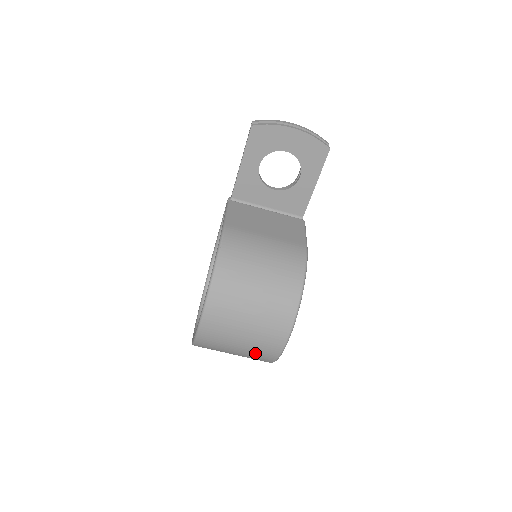
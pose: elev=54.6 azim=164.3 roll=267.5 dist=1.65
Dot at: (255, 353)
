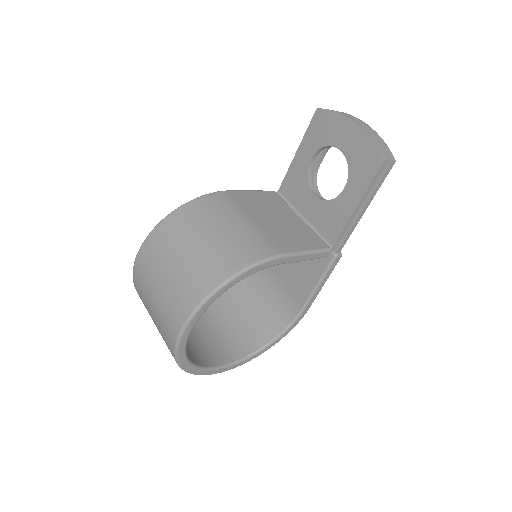
Dot at: (162, 332)
